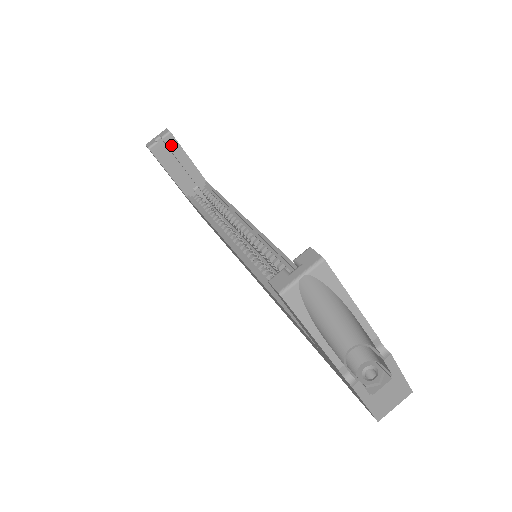
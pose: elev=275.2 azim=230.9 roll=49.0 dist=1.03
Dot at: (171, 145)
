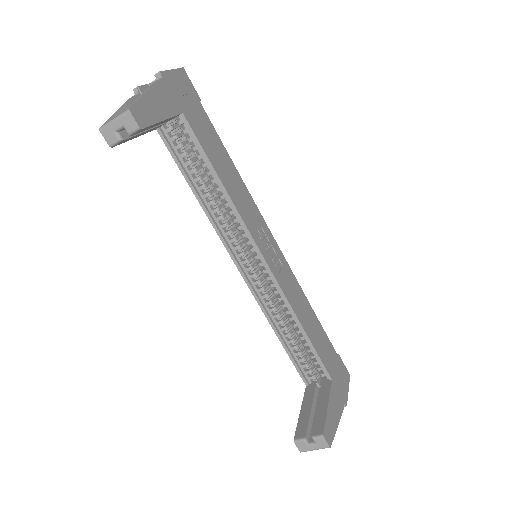
Dot at: (141, 131)
